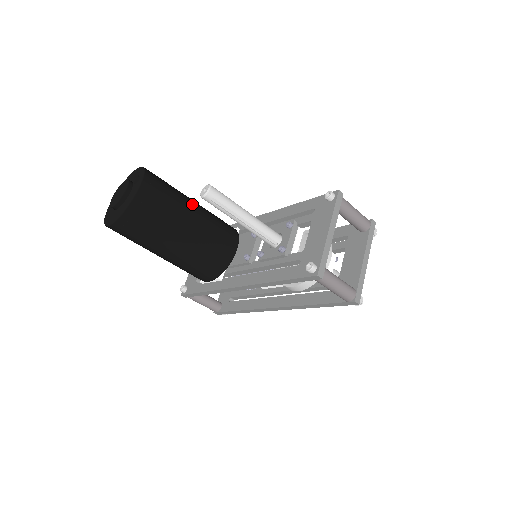
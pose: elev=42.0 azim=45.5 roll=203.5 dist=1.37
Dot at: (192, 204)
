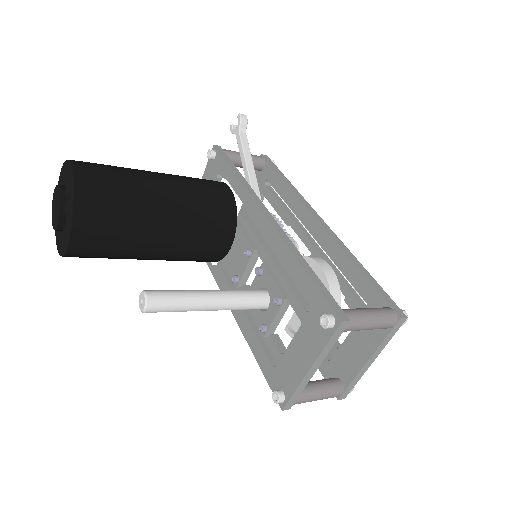
Dot at: (158, 216)
